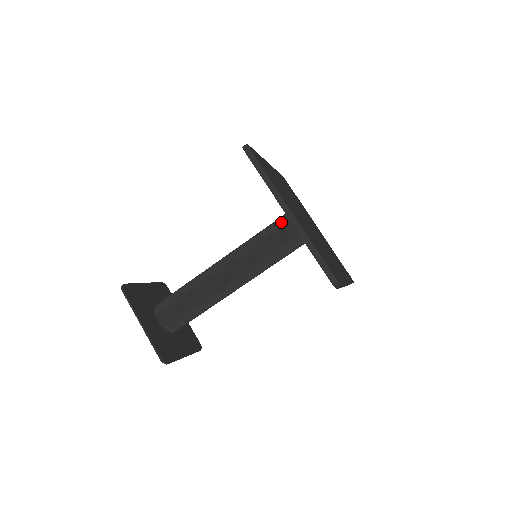
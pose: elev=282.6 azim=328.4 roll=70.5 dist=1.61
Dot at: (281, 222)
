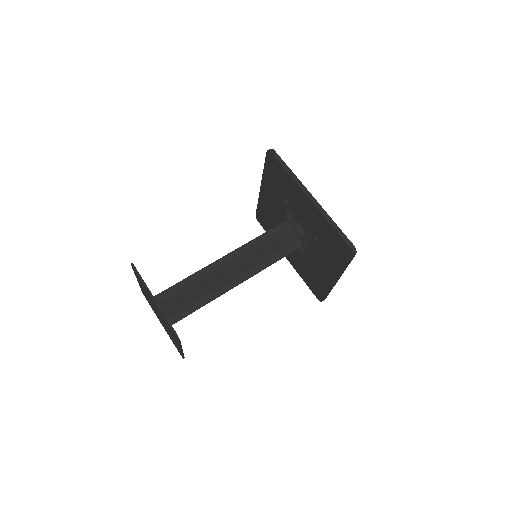
Dot at: (282, 225)
